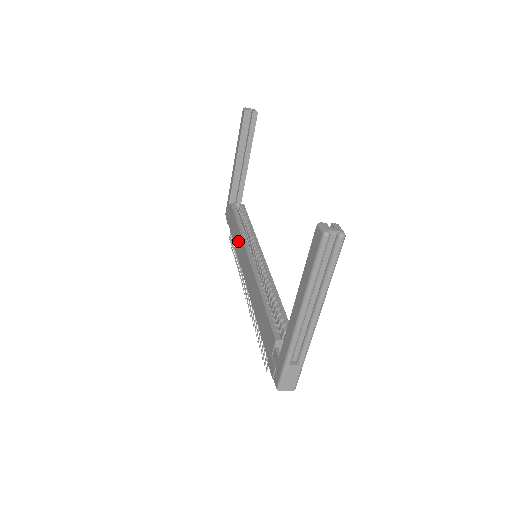
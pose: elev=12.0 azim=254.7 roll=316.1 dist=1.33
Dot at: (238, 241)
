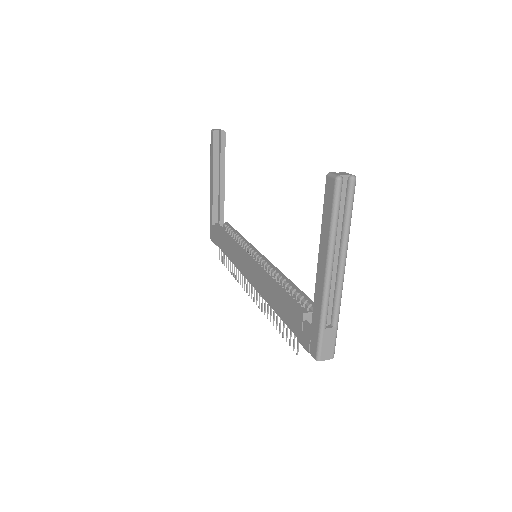
Dot at: (232, 251)
